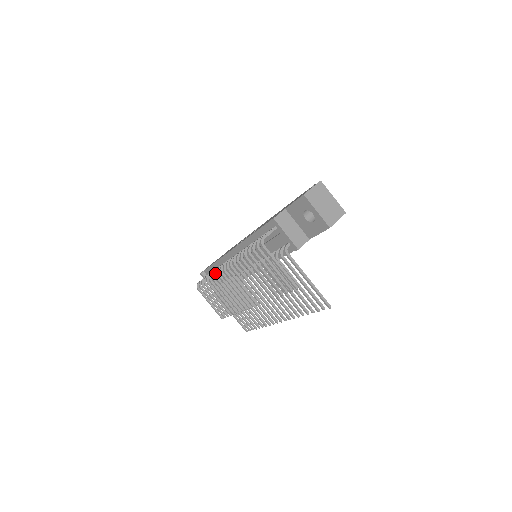
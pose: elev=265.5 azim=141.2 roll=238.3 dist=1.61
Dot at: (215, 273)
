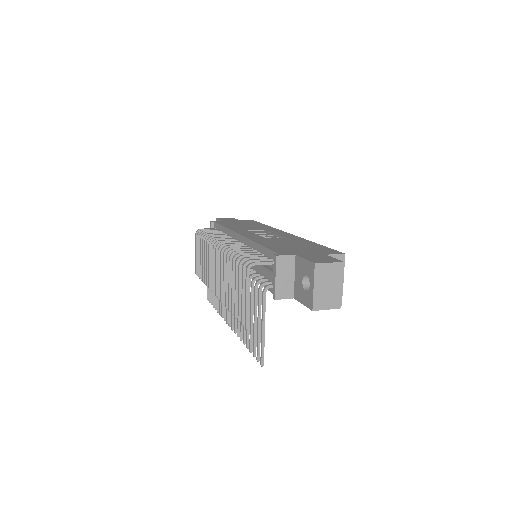
Dot at: (212, 240)
